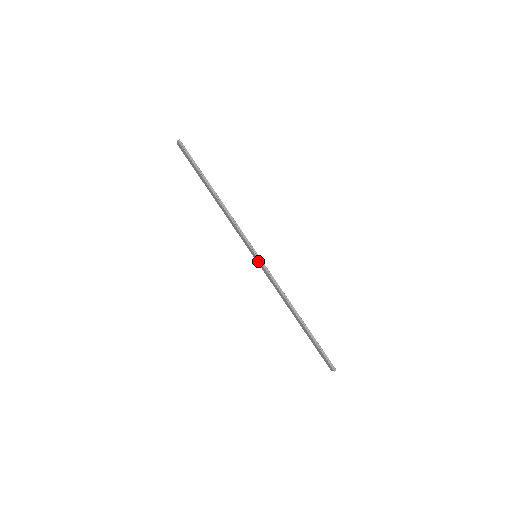
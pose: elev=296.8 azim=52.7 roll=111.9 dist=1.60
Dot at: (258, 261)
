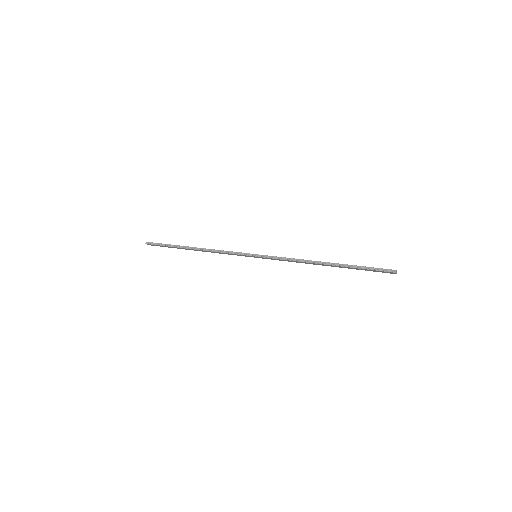
Dot at: occluded
